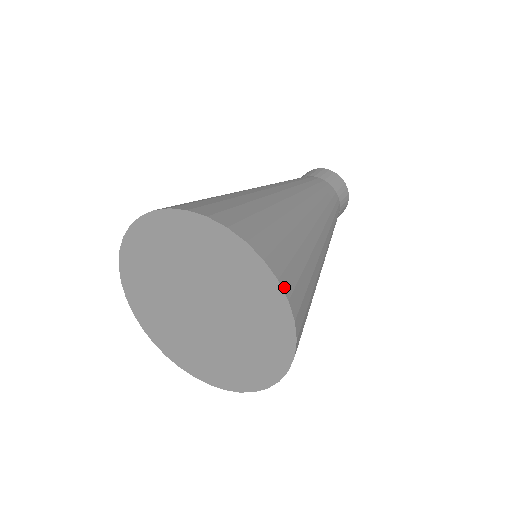
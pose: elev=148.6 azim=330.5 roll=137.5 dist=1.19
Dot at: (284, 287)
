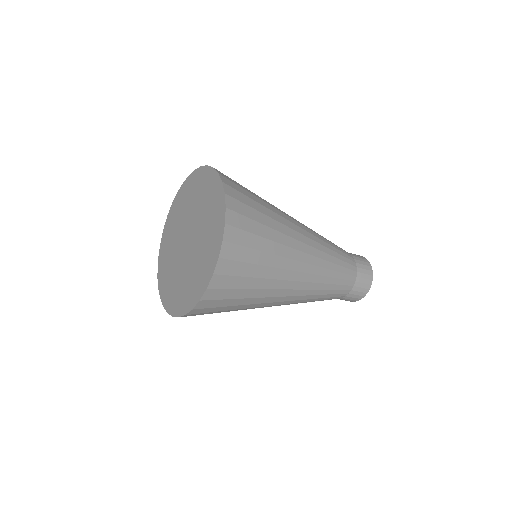
Dot at: occluded
